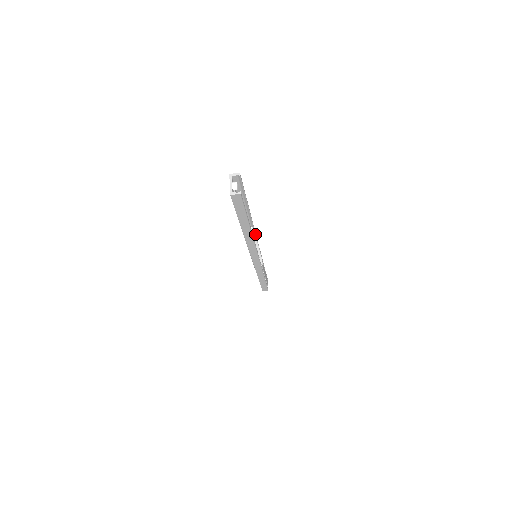
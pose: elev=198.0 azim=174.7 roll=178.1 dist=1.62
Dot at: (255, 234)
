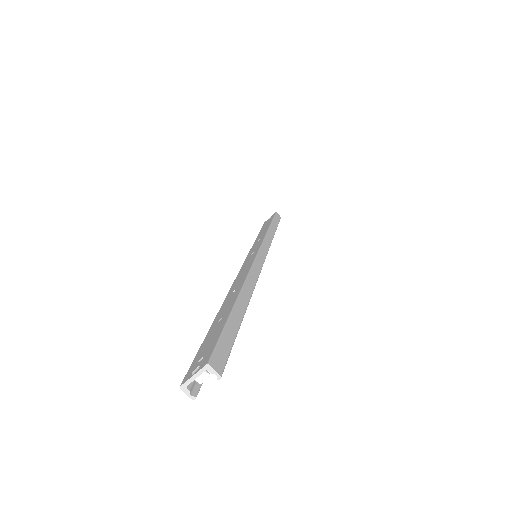
Dot at: (258, 275)
